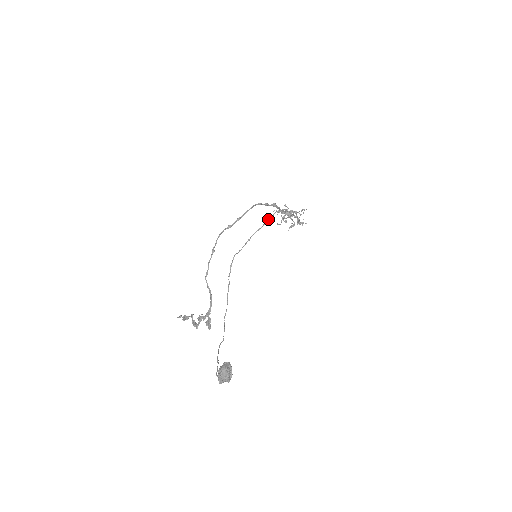
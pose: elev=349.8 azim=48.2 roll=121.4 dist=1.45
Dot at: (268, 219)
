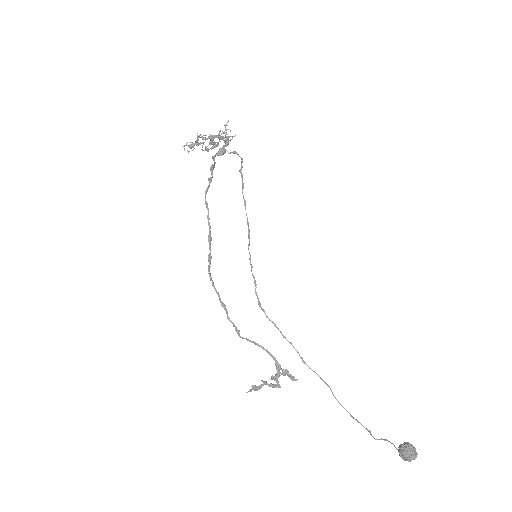
Dot at: occluded
